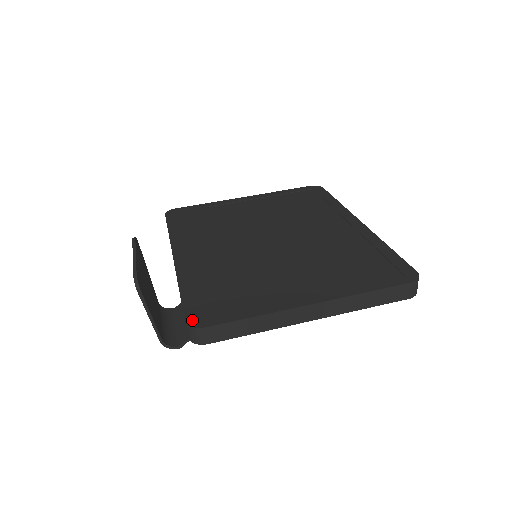
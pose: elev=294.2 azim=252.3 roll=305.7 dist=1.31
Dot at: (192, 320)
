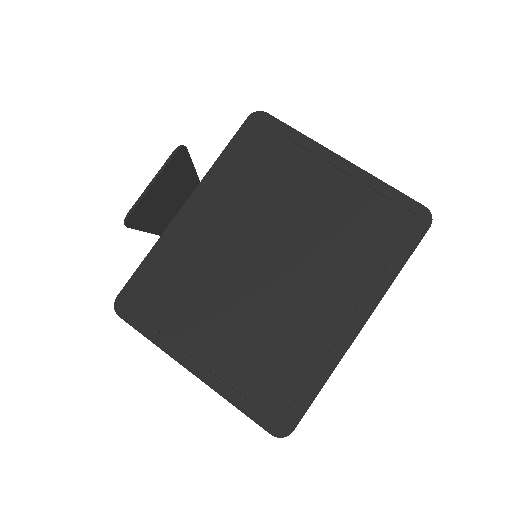
Dot at: (120, 301)
